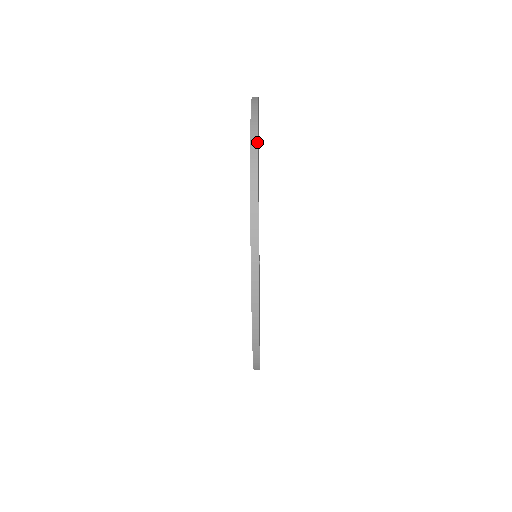
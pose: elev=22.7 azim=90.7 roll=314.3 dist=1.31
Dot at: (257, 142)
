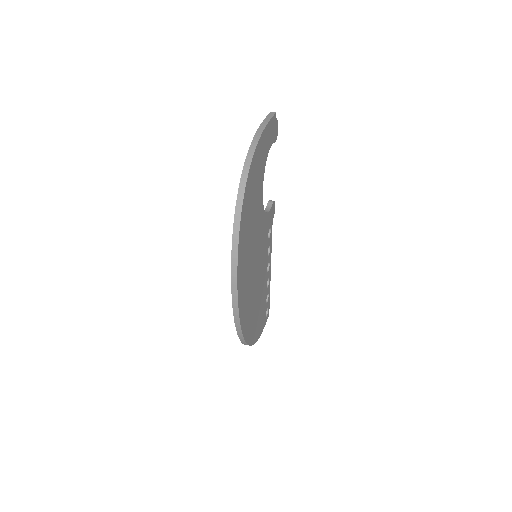
Dot at: (246, 178)
